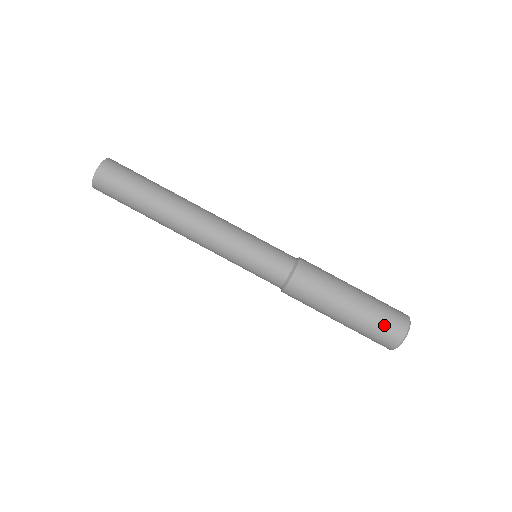
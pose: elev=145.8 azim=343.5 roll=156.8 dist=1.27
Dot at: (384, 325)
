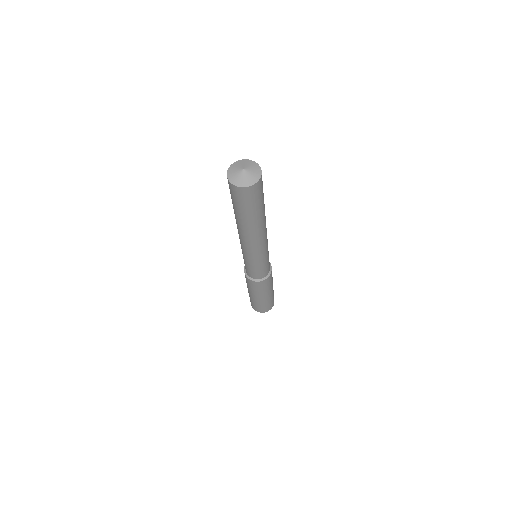
Dot at: (254, 305)
